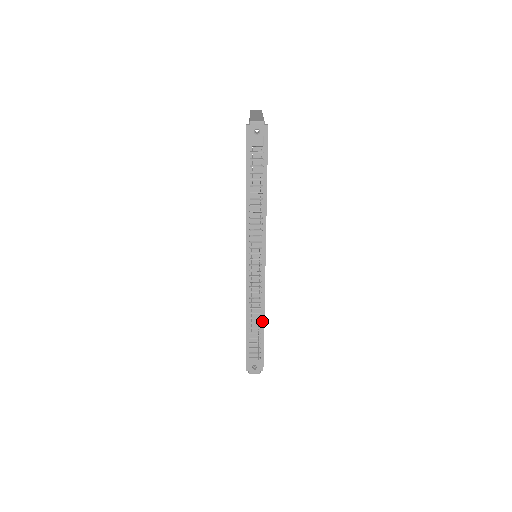
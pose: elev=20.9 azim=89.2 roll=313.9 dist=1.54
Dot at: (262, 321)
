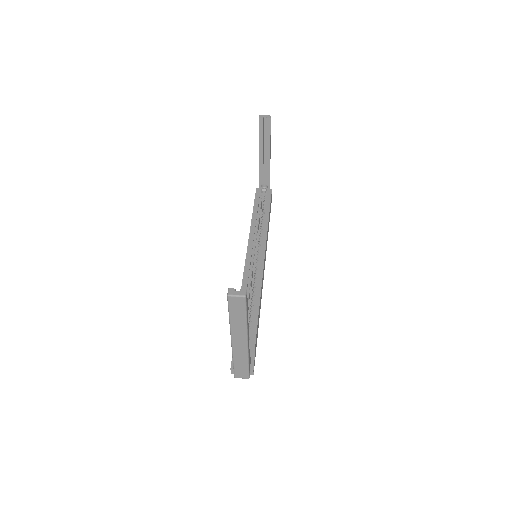
Dot at: occluded
